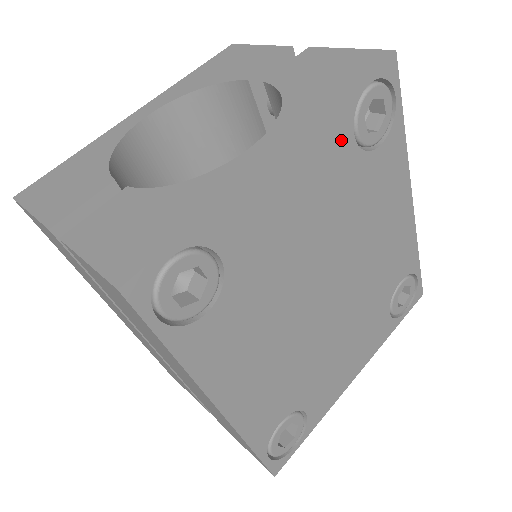
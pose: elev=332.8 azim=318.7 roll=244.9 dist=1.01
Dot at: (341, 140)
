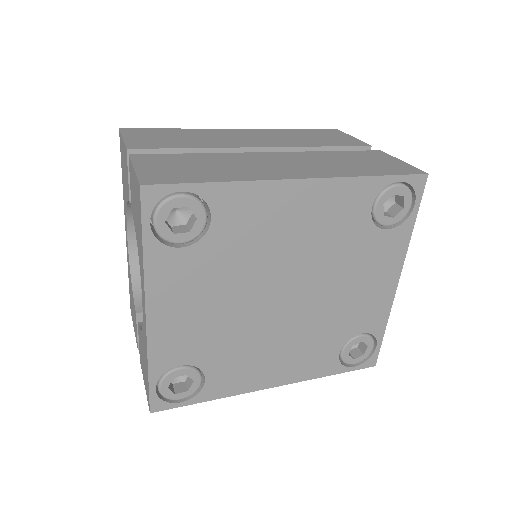
Dot at: (175, 262)
